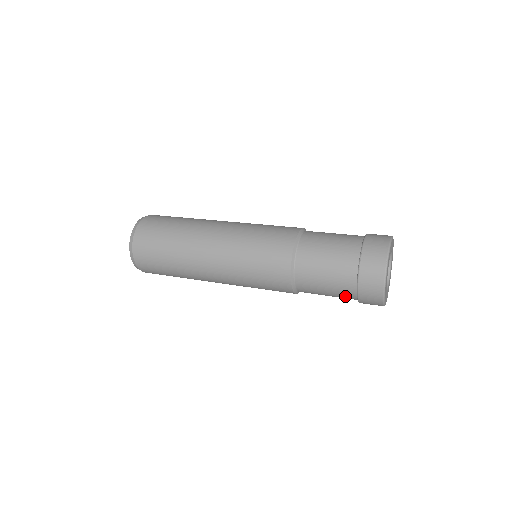
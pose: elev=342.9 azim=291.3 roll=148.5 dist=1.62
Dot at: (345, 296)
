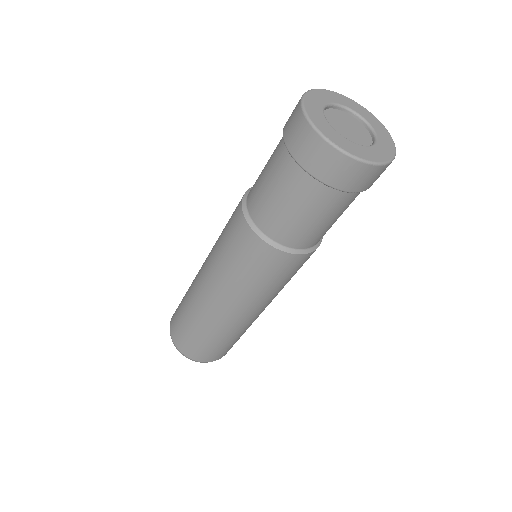
Dot at: (279, 161)
